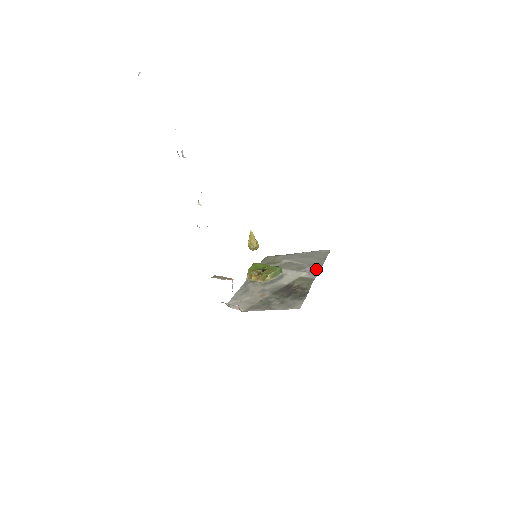
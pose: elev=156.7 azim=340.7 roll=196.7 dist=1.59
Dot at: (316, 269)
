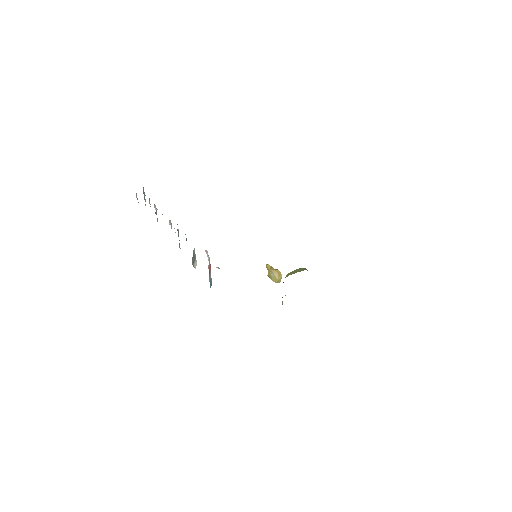
Dot at: occluded
